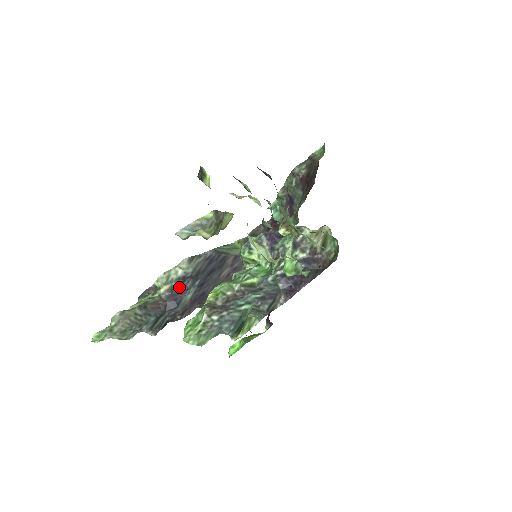
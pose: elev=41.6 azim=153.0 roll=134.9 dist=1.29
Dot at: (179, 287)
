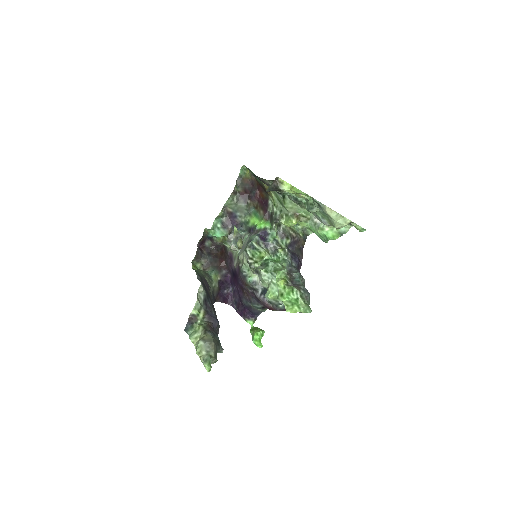
Dot at: (207, 308)
